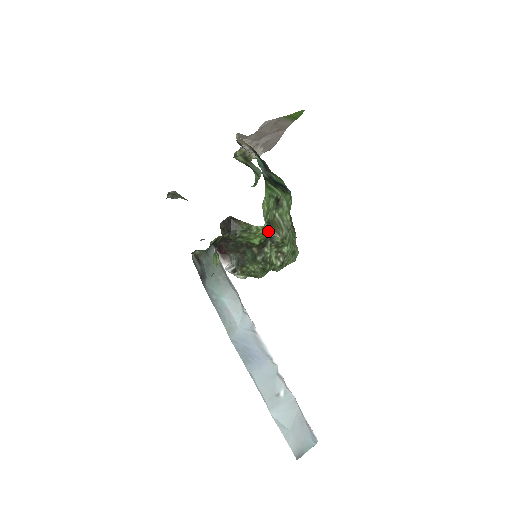
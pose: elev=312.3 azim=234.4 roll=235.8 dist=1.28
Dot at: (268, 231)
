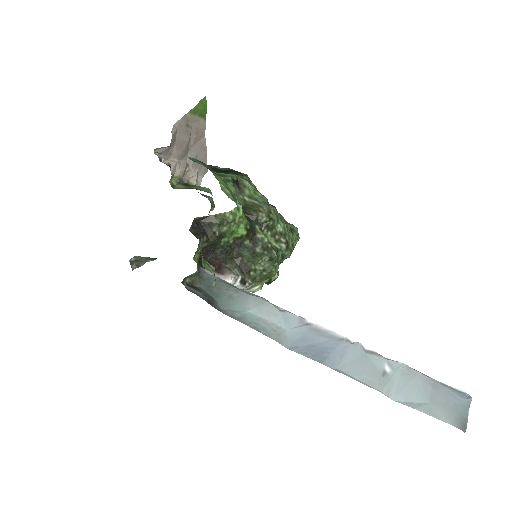
Dot at: (247, 216)
